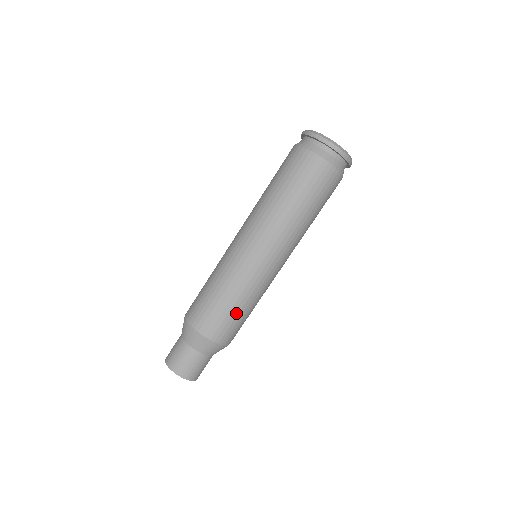
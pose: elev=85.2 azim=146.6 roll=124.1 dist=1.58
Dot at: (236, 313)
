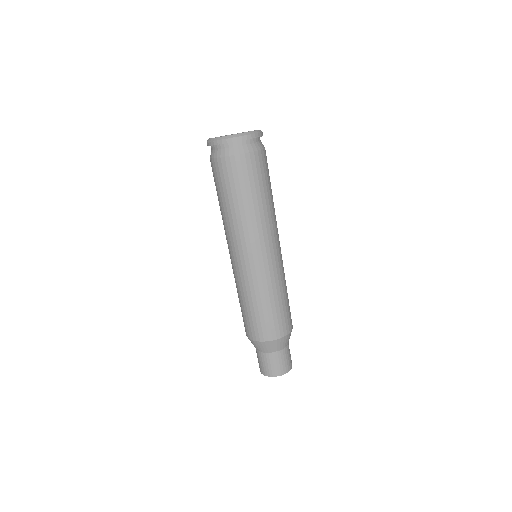
Dot at: (274, 309)
